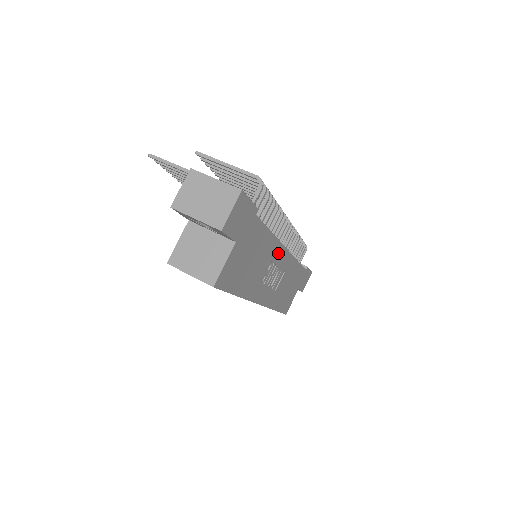
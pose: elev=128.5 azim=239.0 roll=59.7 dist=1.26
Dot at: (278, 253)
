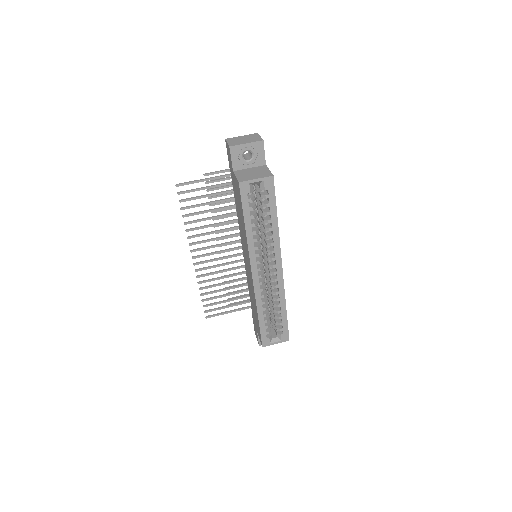
Dot at: occluded
